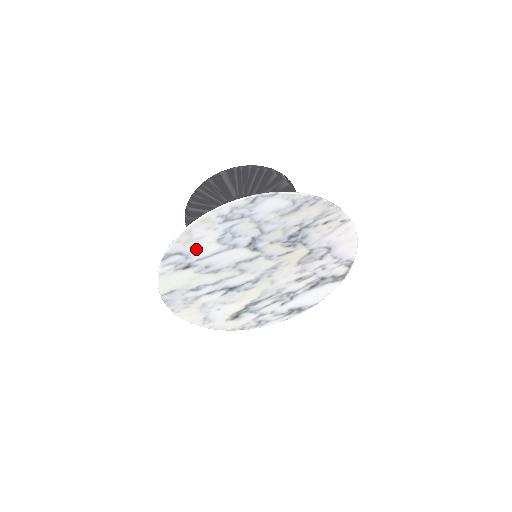
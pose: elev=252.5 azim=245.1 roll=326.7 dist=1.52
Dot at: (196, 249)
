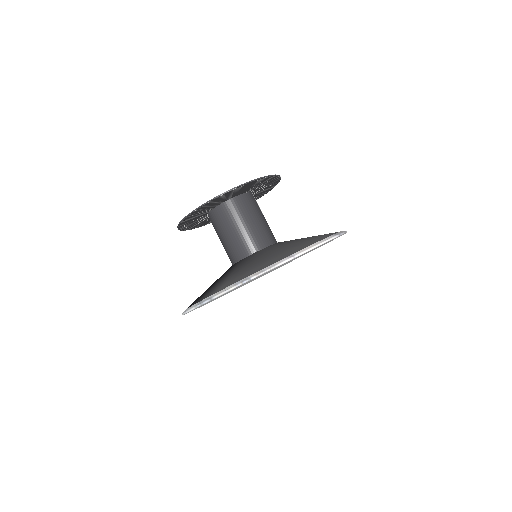
Dot at: occluded
